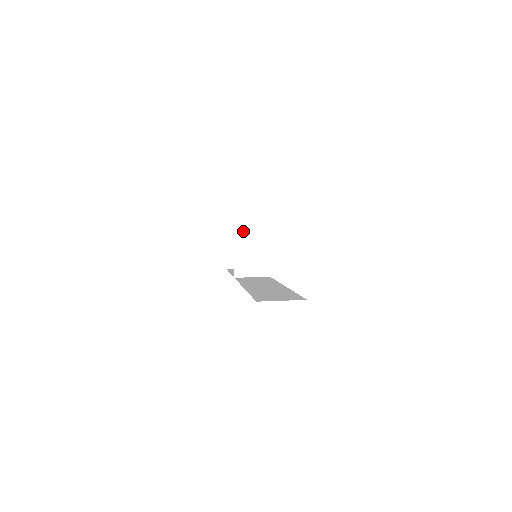
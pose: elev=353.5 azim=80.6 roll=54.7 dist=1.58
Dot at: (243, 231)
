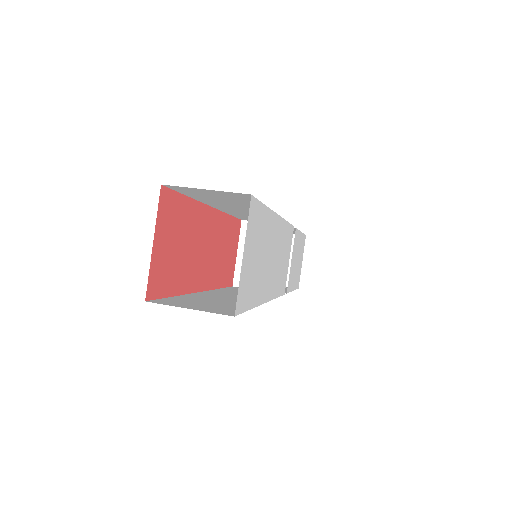
Dot at: occluded
